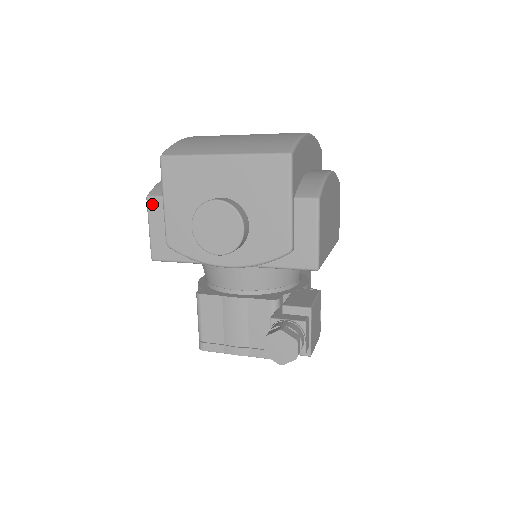
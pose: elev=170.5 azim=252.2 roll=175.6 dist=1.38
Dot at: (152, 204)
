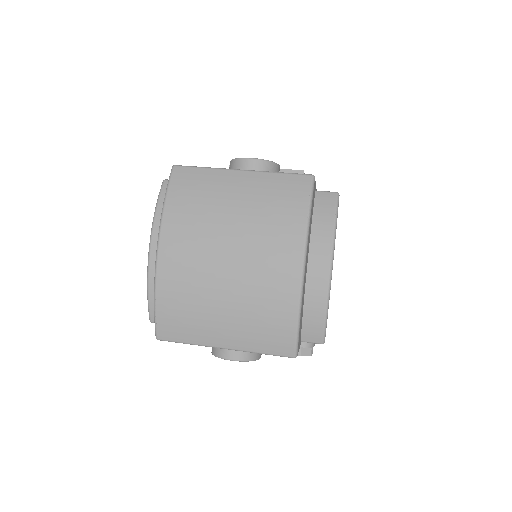
Dot at: occluded
